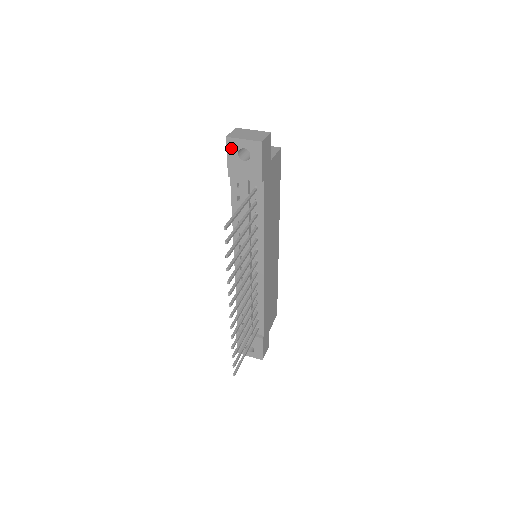
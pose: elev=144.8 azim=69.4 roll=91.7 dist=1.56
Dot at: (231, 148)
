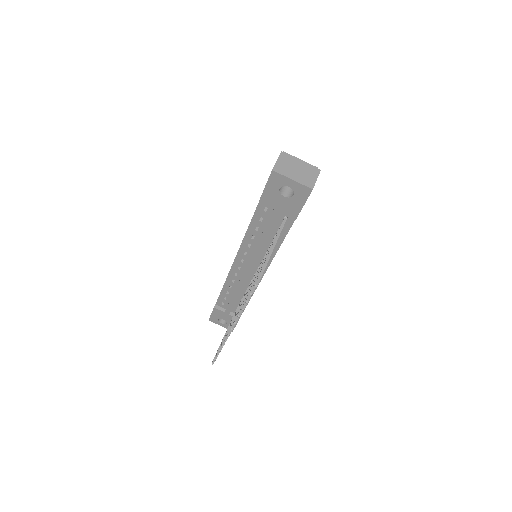
Dot at: (274, 181)
